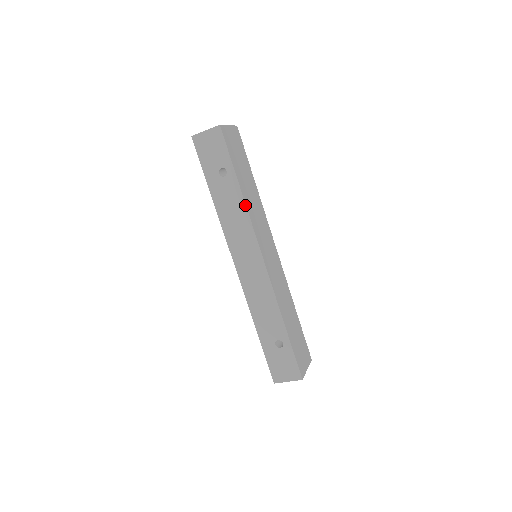
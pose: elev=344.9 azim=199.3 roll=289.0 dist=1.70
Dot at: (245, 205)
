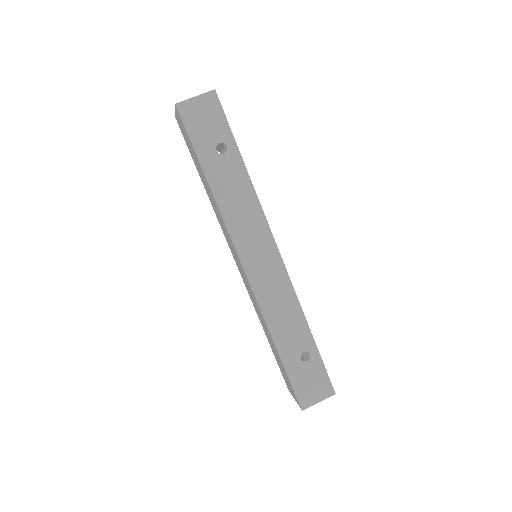
Dot at: (253, 188)
